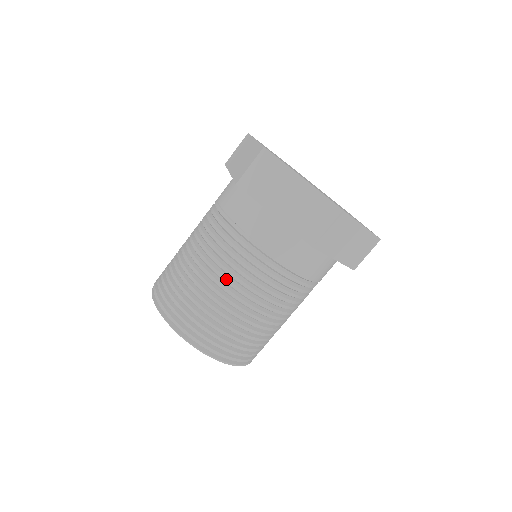
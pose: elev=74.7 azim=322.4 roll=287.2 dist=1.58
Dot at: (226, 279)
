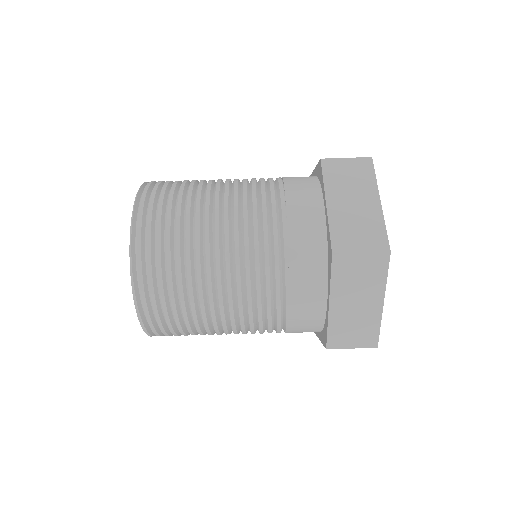
Dot at: (227, 213)
